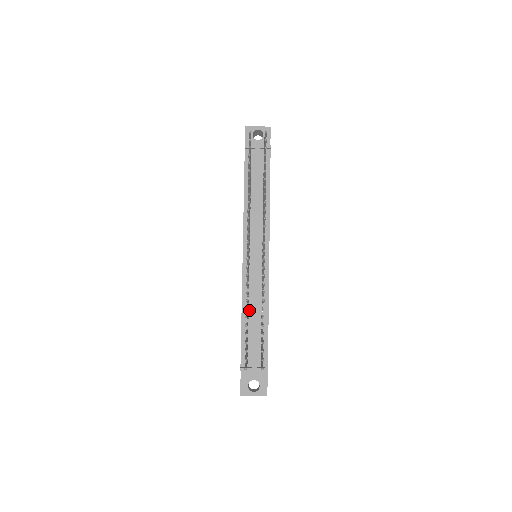
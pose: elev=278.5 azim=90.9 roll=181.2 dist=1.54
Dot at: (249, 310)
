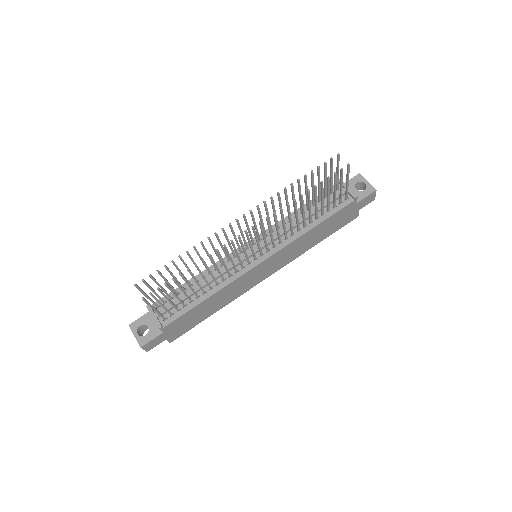
Dot at: (203, 279)
